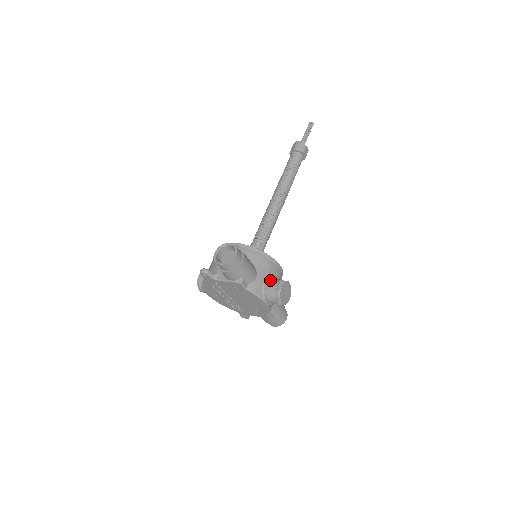
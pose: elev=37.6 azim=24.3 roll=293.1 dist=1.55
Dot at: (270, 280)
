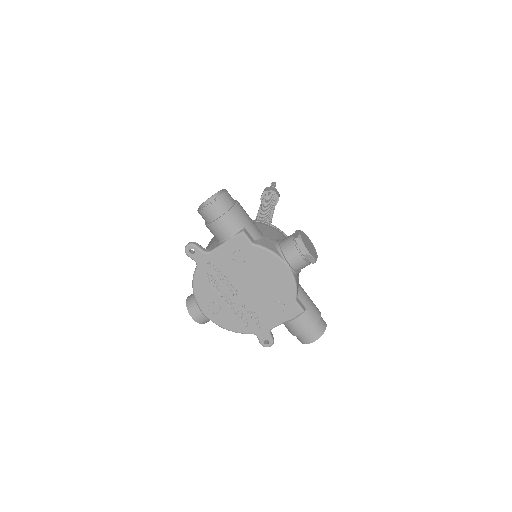
Dot at: (282, 240)
